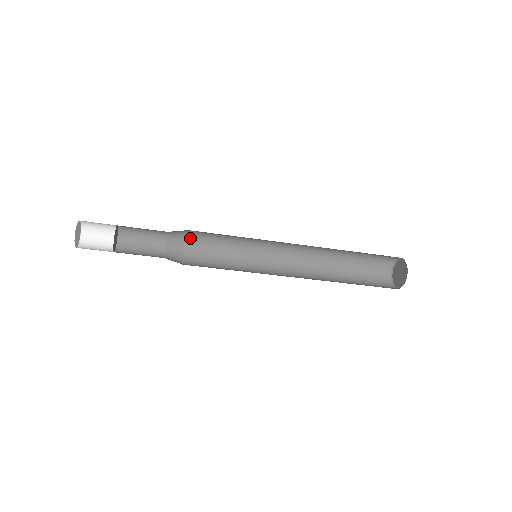
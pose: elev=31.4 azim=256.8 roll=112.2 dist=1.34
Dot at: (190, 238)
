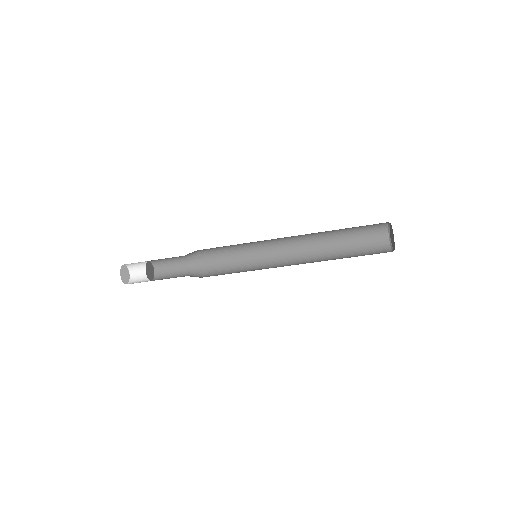
Dot at: (207, 268)
